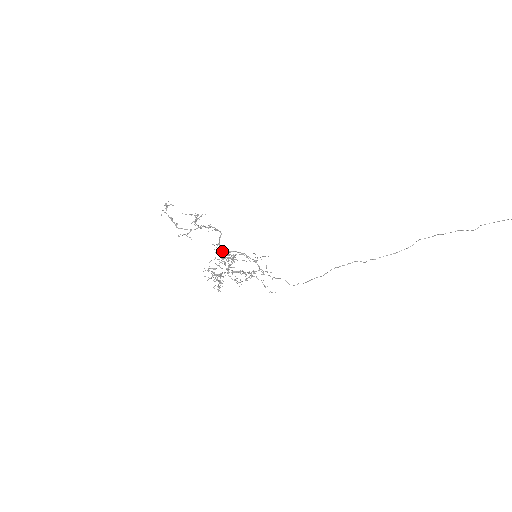
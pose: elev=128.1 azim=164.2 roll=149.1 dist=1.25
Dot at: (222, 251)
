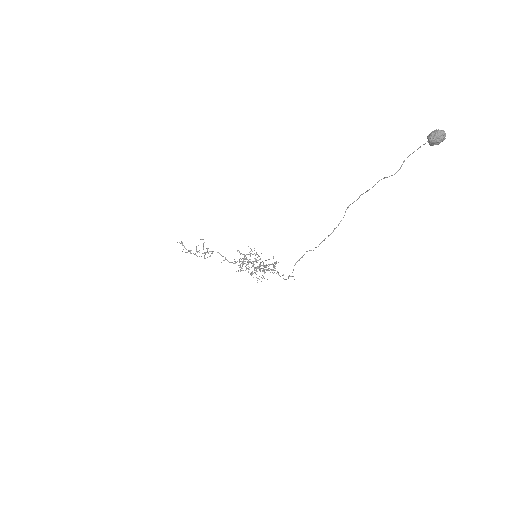
Dot at: occluded
